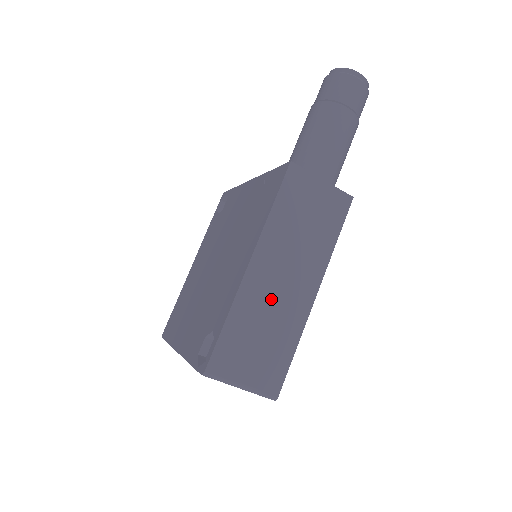
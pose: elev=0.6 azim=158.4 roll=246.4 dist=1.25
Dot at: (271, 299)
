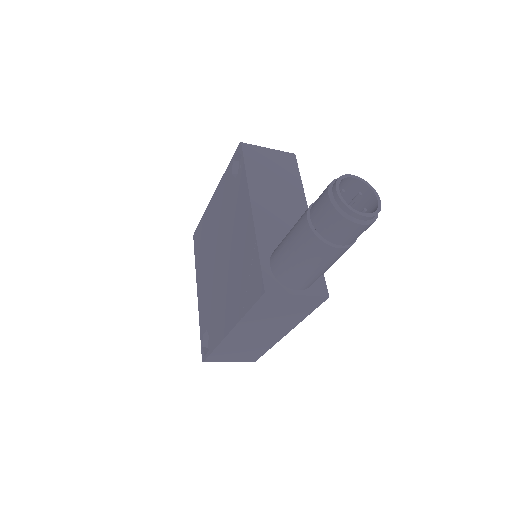
Dot at: (248, 340)
